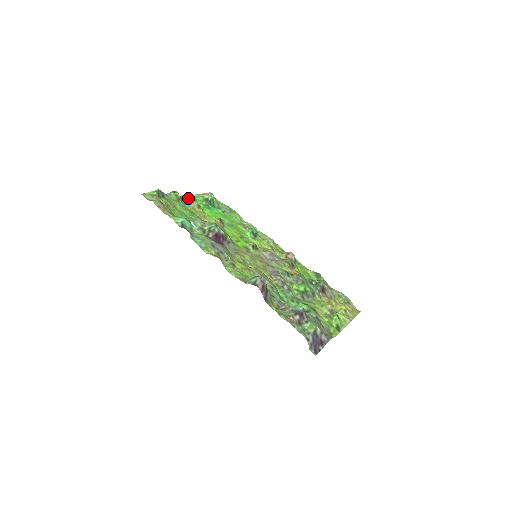
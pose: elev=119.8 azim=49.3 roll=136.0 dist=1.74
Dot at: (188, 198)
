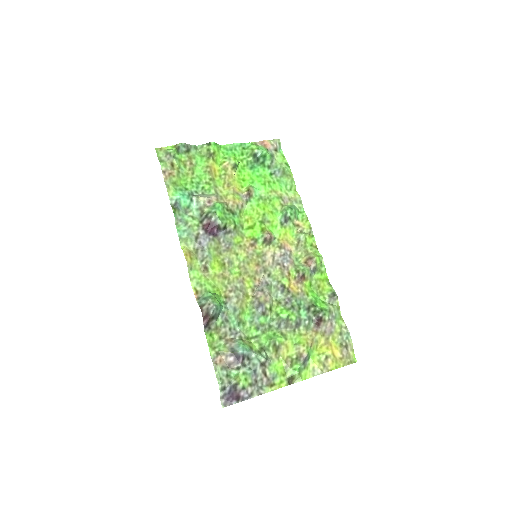
Dot at: (231, 150)
